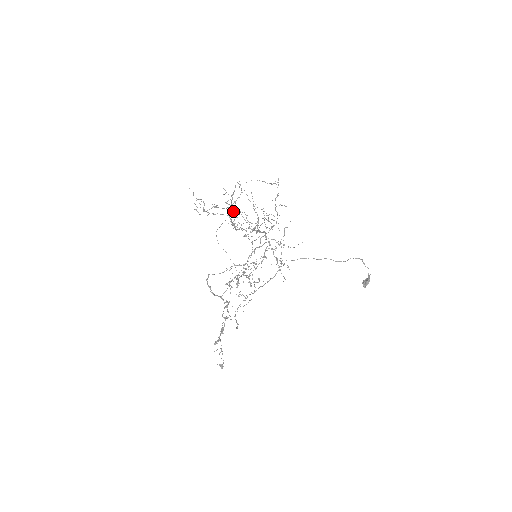
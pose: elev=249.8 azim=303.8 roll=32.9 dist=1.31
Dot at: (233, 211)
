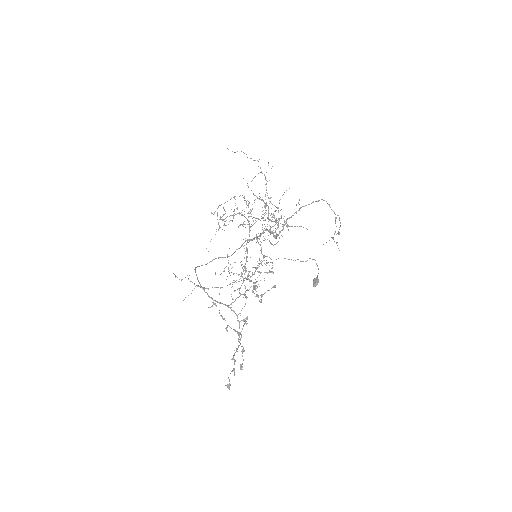
Dot at: (283, 218)
